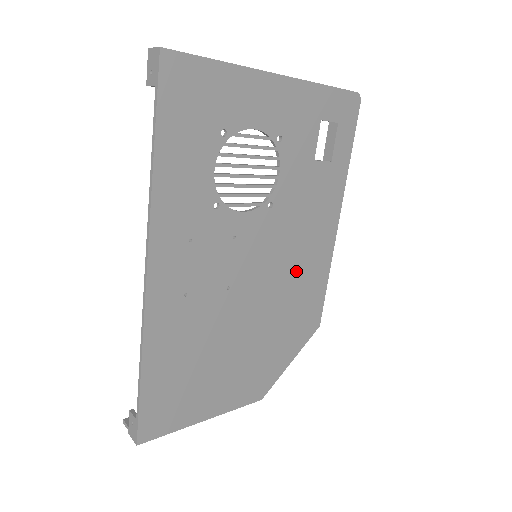
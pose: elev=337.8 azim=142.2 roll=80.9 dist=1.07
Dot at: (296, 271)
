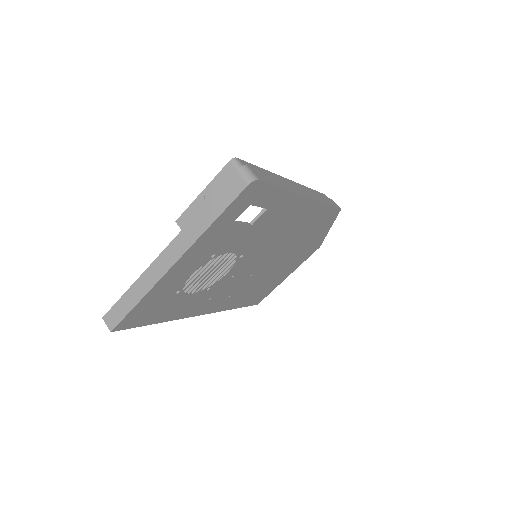
Dot at: (293, 232)
